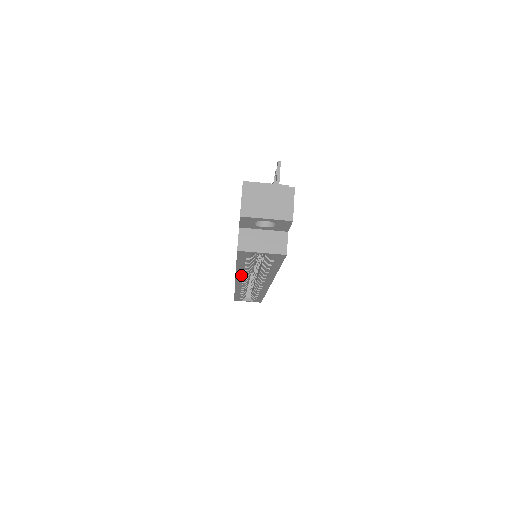
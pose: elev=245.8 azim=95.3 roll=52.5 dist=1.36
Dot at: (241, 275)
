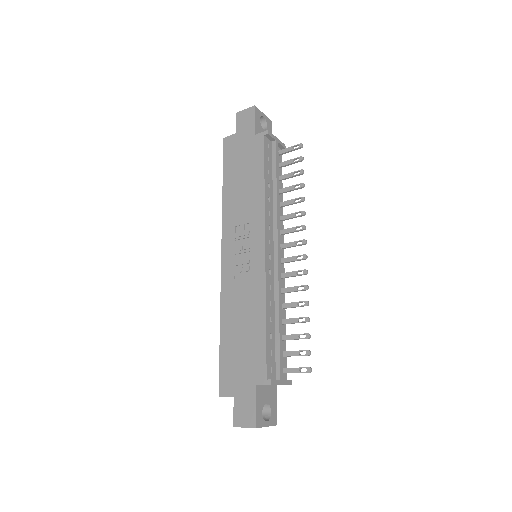
Dot at: occluded
